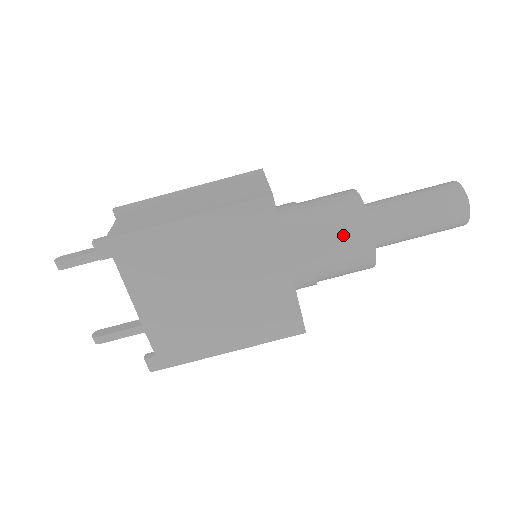
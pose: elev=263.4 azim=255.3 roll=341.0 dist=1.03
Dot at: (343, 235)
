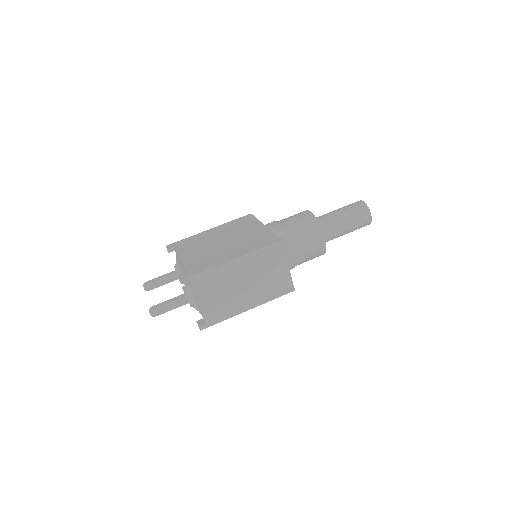
Dot at: occluded
